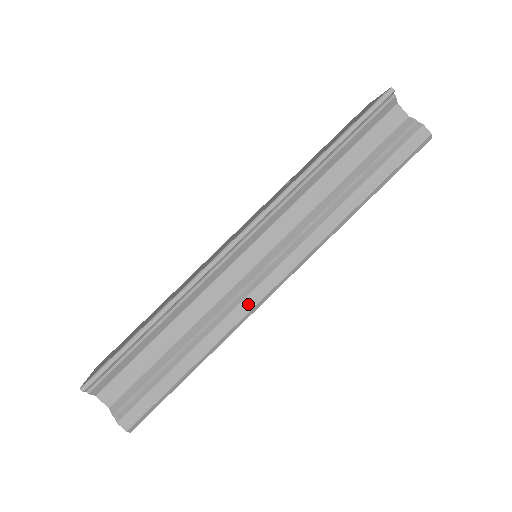
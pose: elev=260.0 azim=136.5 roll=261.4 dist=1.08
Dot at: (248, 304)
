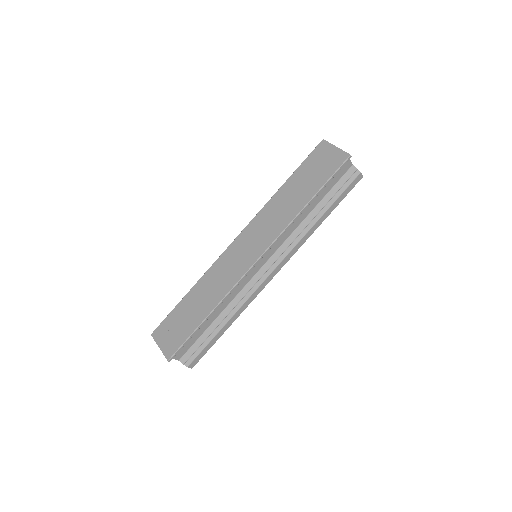
Dot at: (259, 291)
